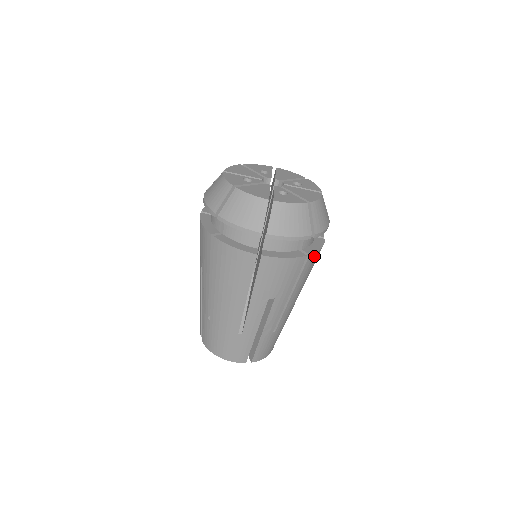
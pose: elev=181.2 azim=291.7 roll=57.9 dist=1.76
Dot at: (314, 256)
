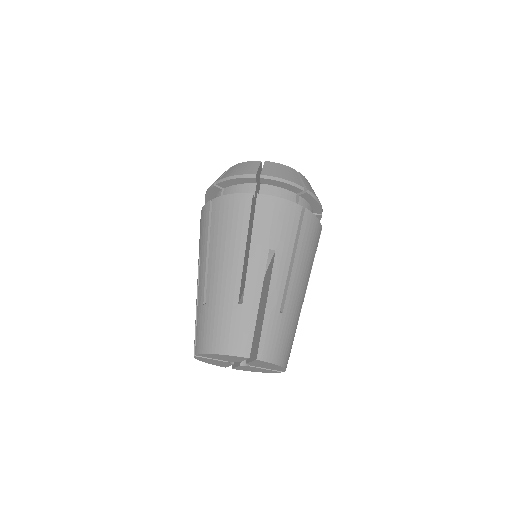
Dot at: (311, 218)
